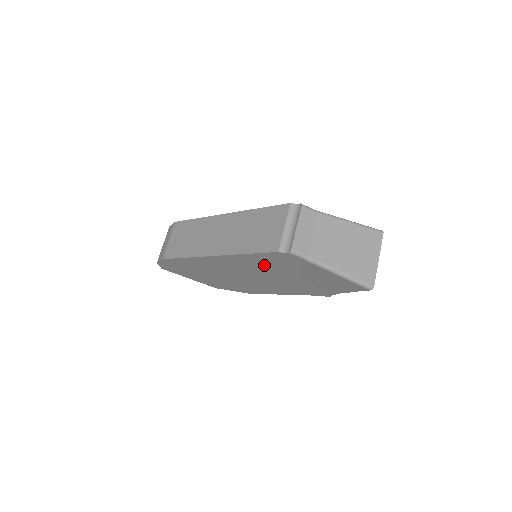
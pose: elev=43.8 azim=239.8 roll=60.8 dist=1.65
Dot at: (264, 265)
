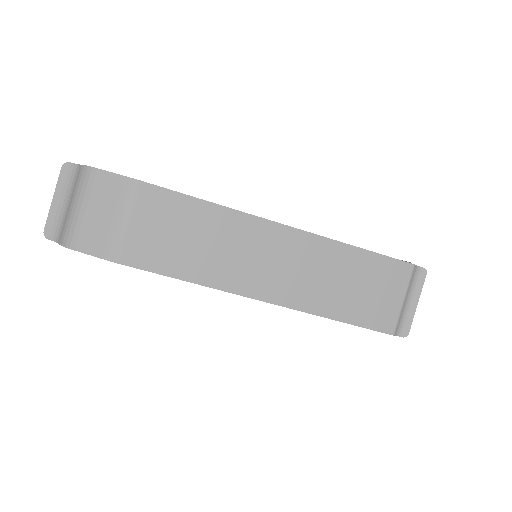
Dot at: occluded
